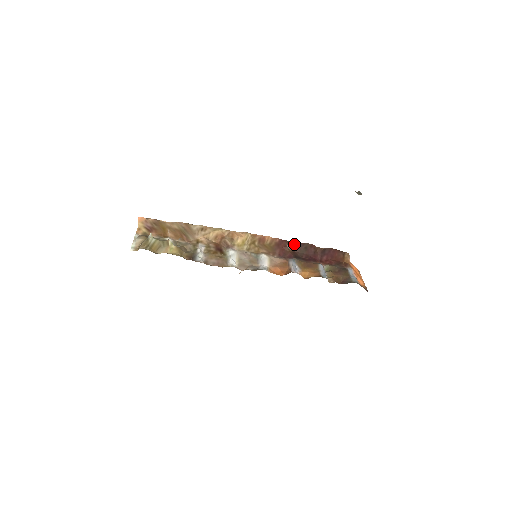
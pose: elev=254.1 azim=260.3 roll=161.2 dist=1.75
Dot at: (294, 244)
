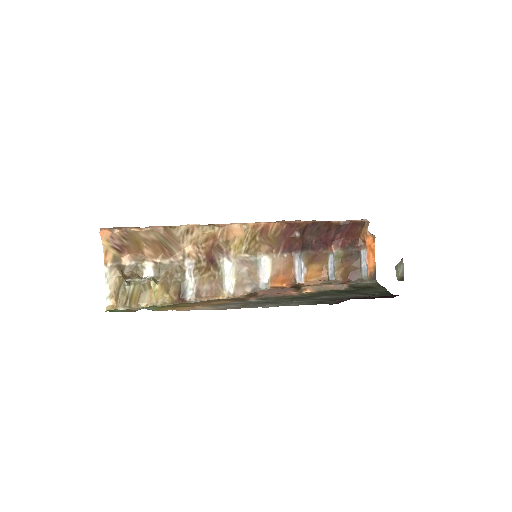
Dot at: (304, 226)
